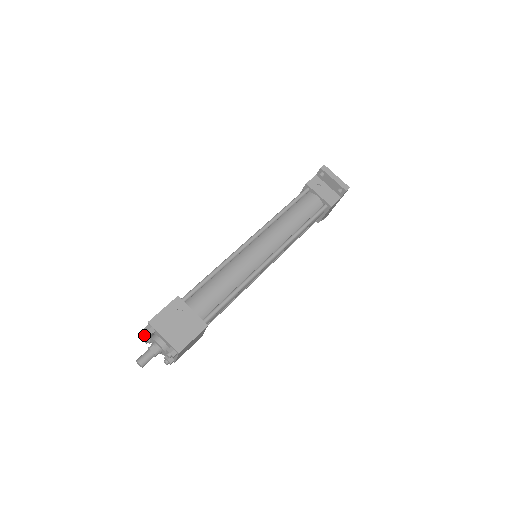
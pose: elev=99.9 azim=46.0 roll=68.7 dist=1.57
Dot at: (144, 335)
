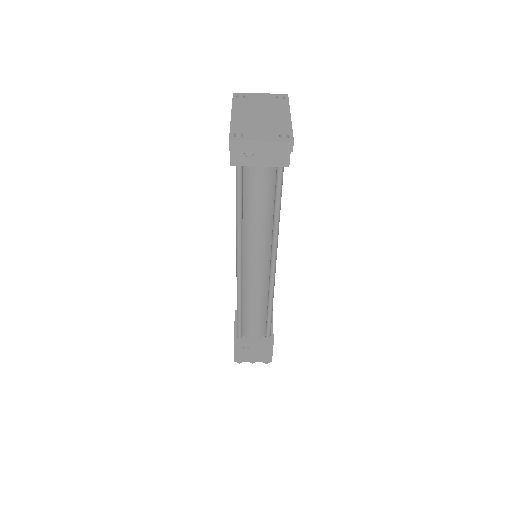
Dot at: occluded
